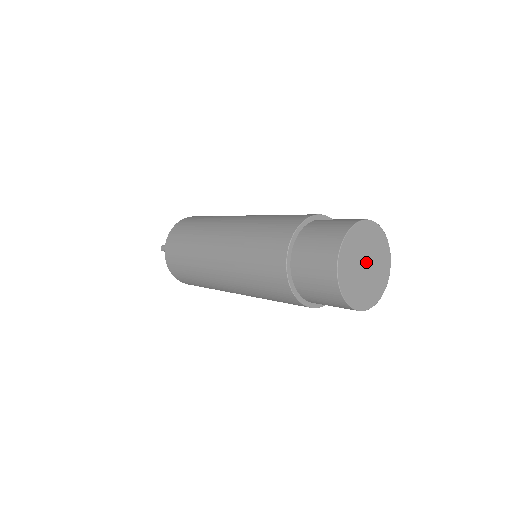
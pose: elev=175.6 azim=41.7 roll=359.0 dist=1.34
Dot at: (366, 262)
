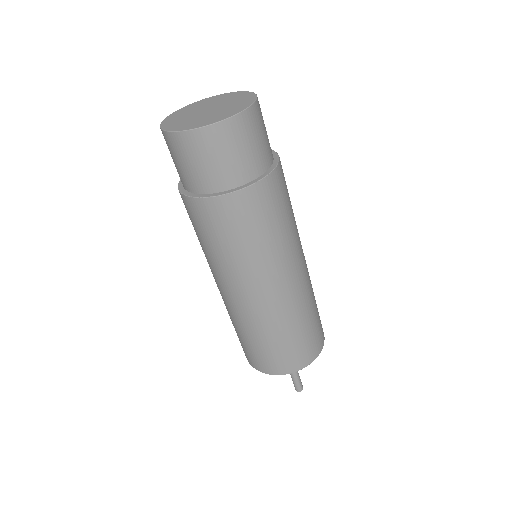
Dot at: (209, 109)
